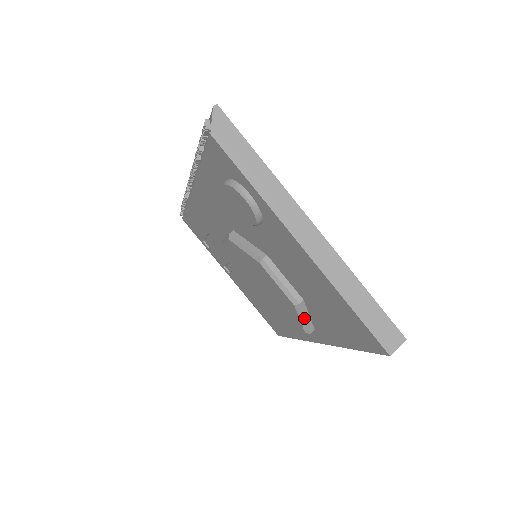
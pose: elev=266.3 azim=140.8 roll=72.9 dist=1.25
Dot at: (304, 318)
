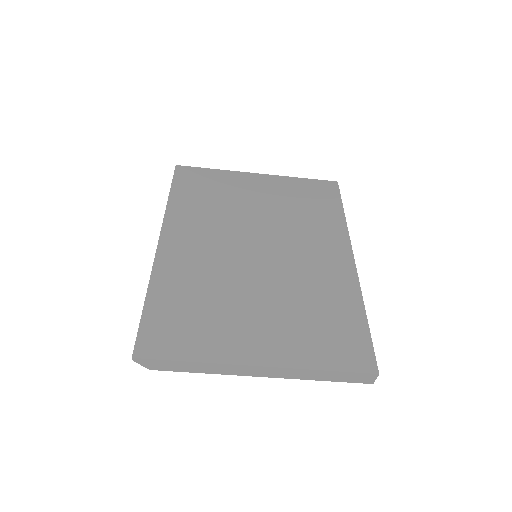
Dot at: occluded
